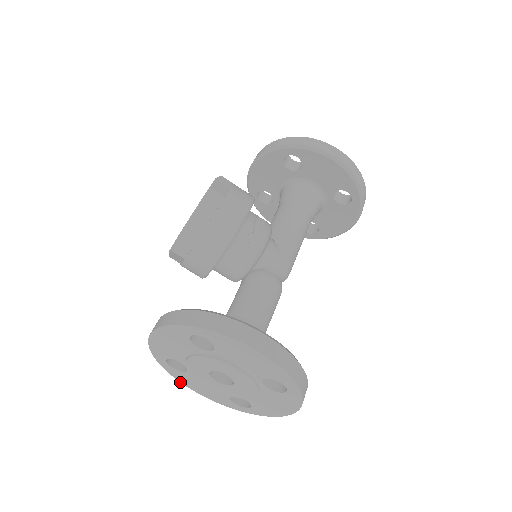
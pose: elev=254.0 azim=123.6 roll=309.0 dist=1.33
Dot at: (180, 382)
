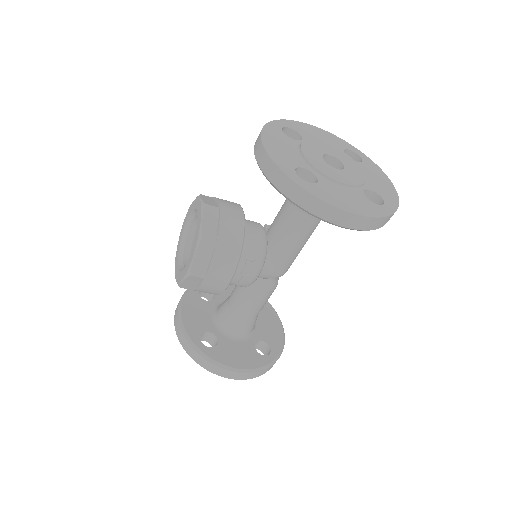
Dot at: occluded
